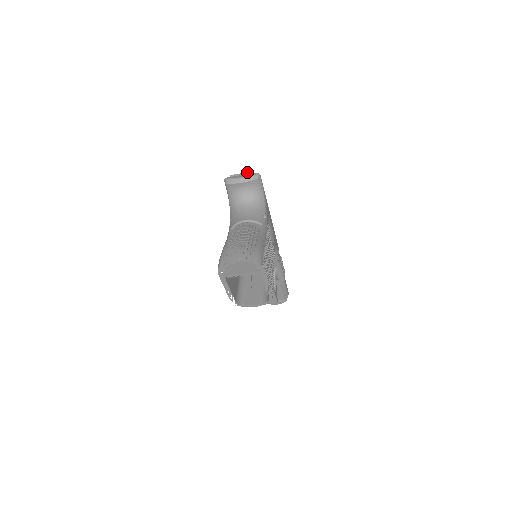
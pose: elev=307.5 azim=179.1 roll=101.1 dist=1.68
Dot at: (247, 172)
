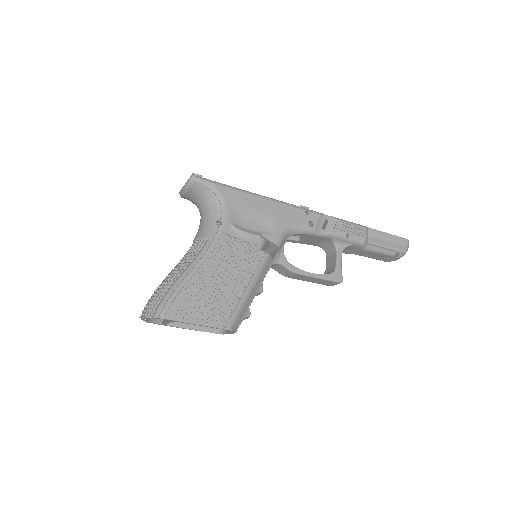
Dot at: (190, 176)
